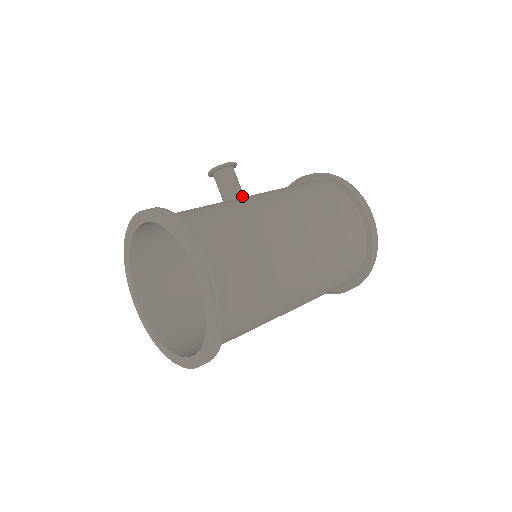
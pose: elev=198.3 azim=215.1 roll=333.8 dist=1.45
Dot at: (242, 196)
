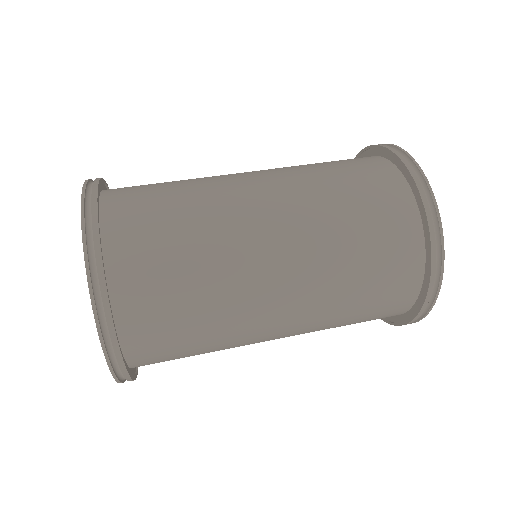
Dot at: occluded
